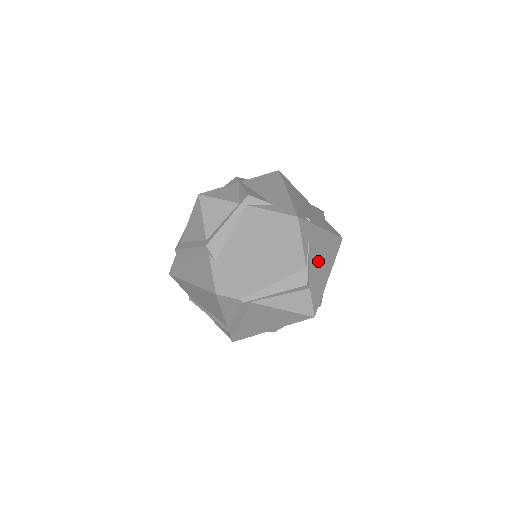
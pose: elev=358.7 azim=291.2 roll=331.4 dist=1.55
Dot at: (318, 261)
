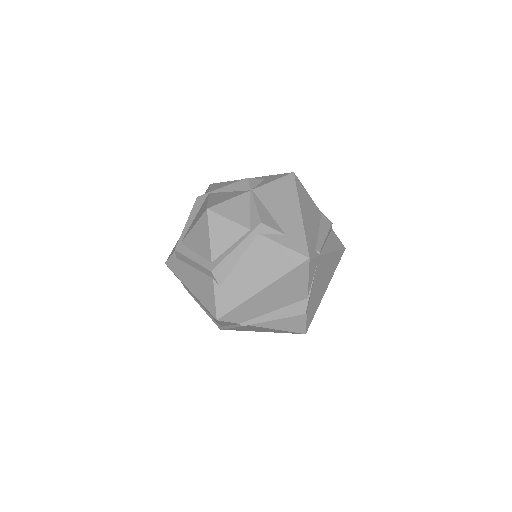
Dot at: (319, 285)
